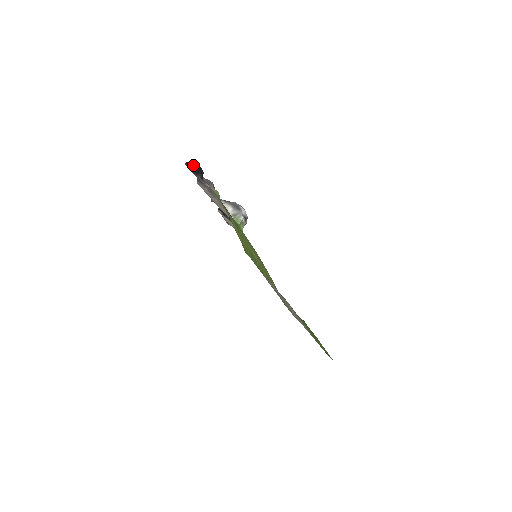
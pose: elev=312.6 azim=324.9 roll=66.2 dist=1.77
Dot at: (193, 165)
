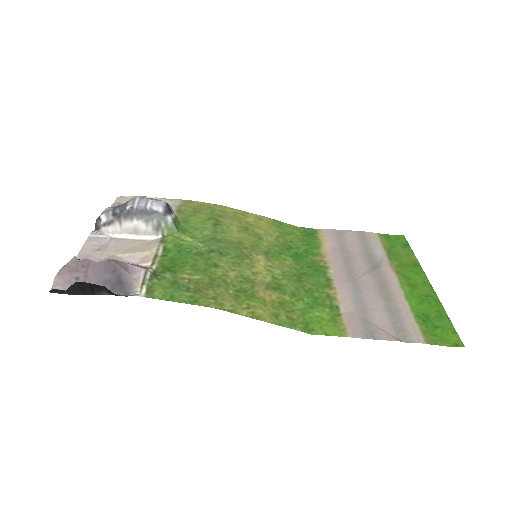
Dot at: (69, 288)
